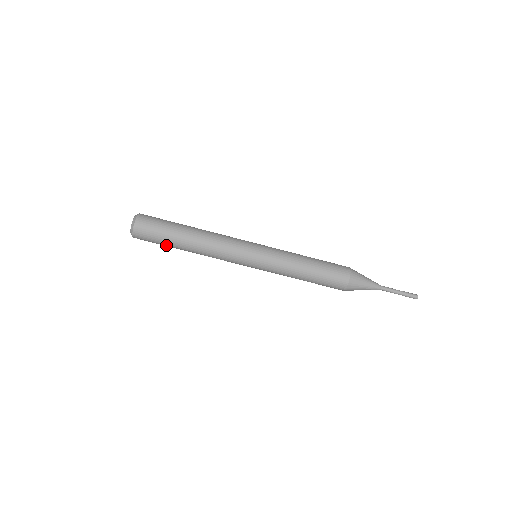
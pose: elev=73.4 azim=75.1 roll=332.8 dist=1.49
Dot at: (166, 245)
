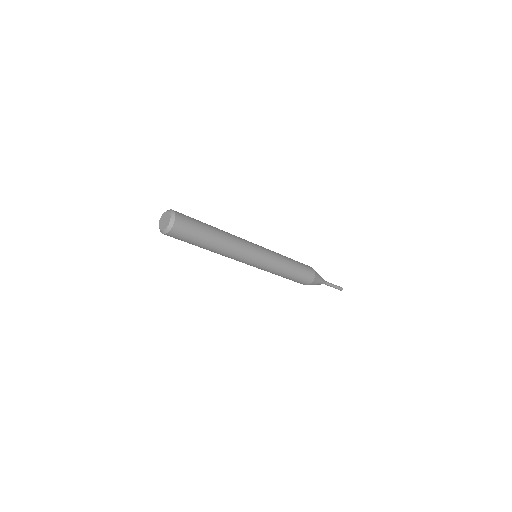
Dot at: (189, 243)
